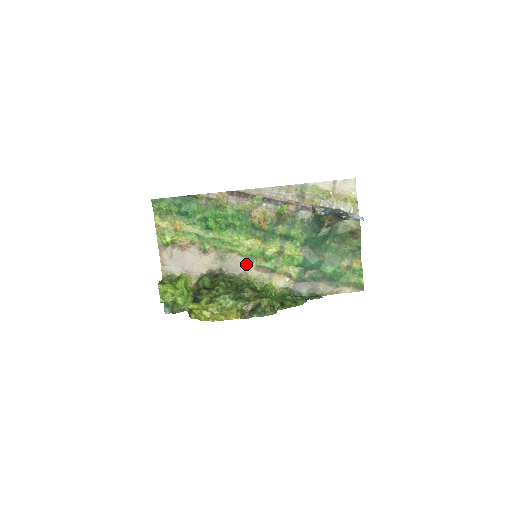
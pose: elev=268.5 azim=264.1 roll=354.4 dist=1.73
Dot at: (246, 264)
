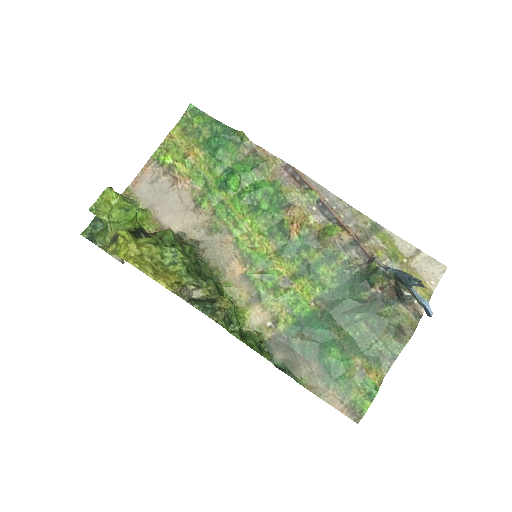
Dot at: (234, 262)
